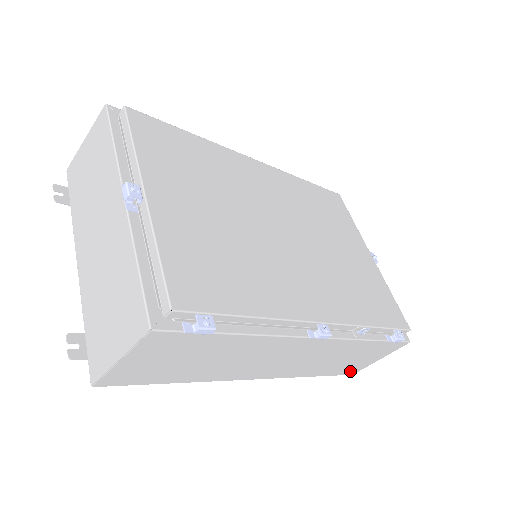
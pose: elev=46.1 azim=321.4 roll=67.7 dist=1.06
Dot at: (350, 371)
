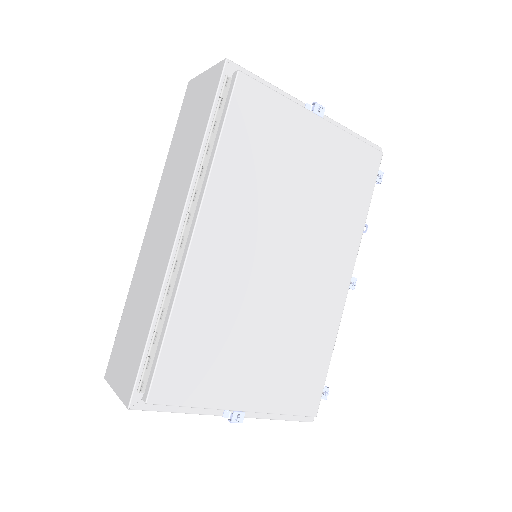
Dot at: occluded
